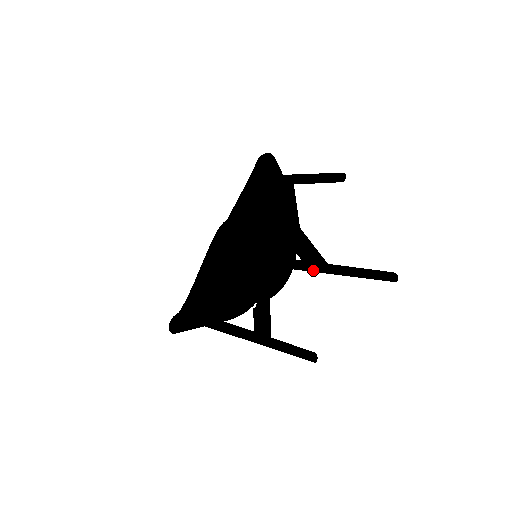
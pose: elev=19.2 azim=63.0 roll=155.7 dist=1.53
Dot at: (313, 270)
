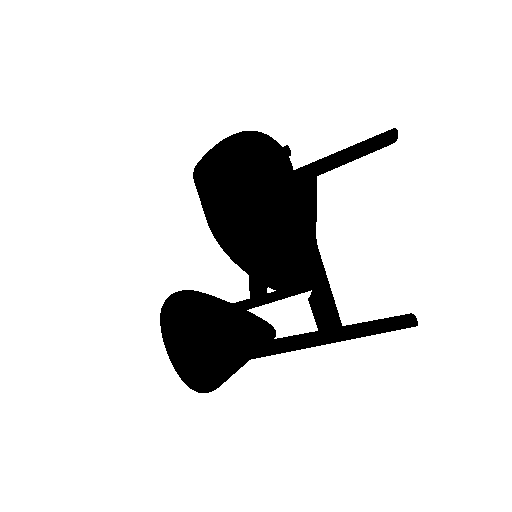
Dot at: (325, 344)
